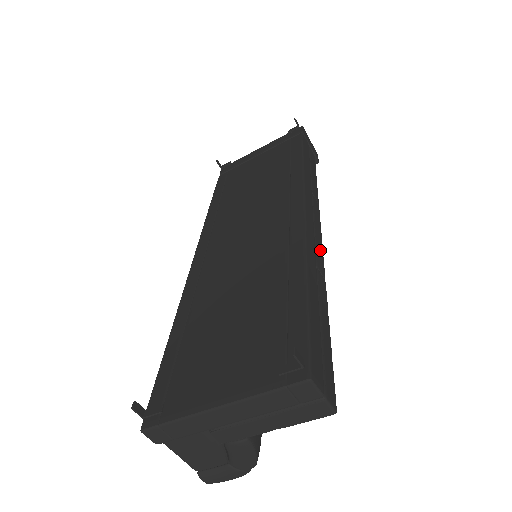
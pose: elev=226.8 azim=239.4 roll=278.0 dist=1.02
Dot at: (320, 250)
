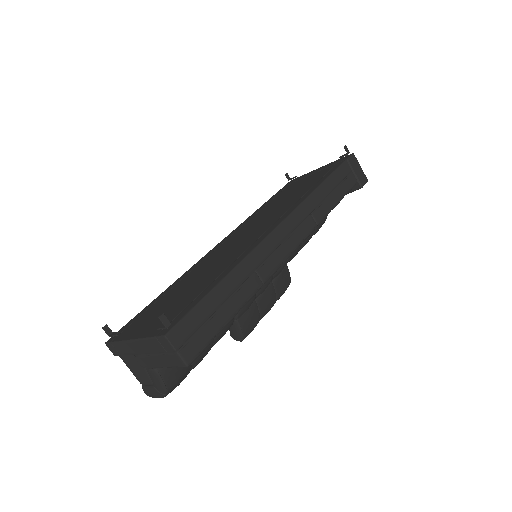
Dot at: (277, 260)
